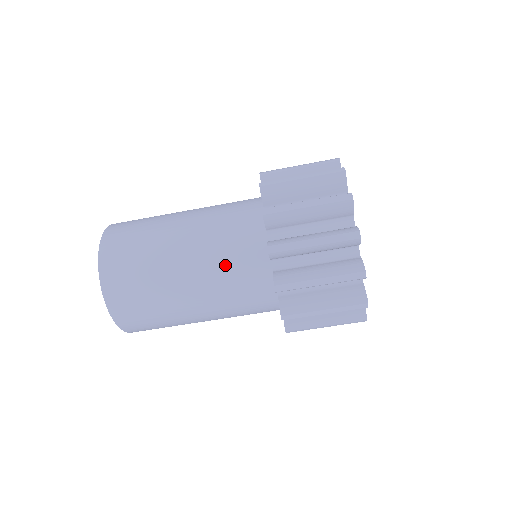
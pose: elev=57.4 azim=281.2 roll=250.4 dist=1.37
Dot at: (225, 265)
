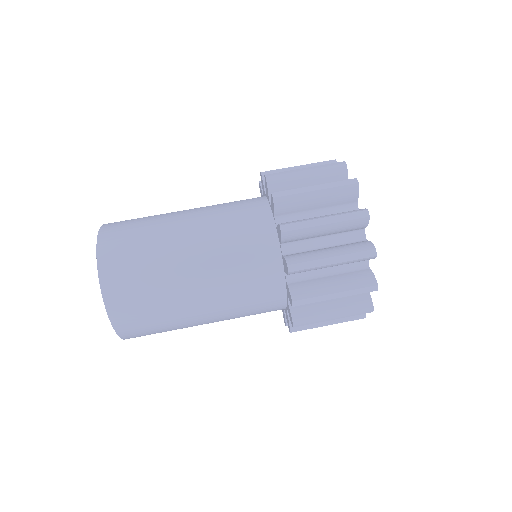
Dot at: occluded
